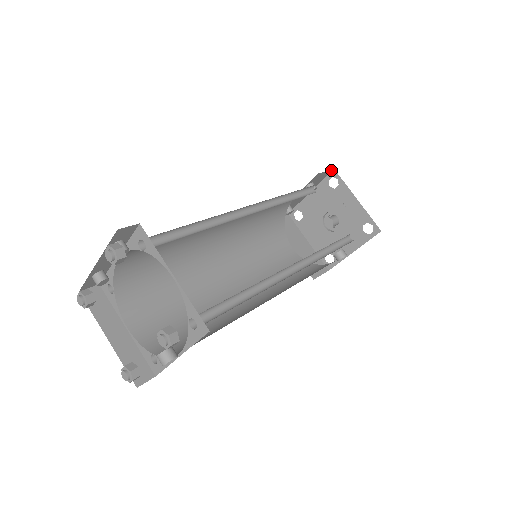
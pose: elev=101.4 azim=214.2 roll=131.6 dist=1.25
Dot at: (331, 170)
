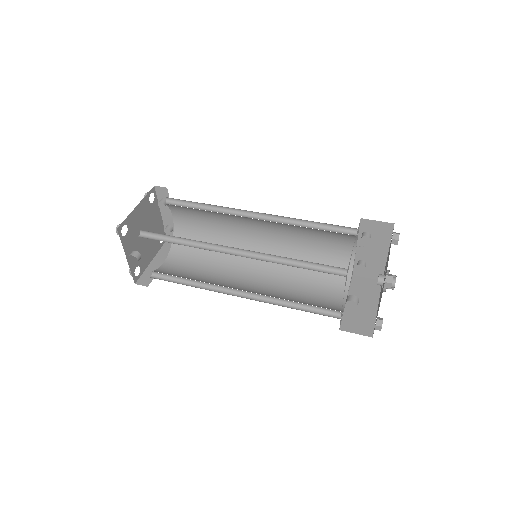
Dot at: (391, 224)
